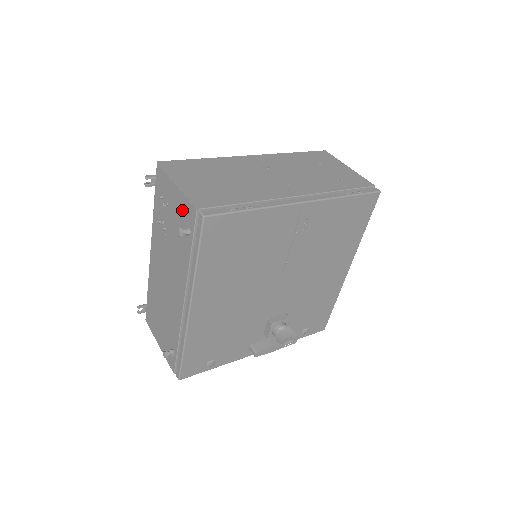
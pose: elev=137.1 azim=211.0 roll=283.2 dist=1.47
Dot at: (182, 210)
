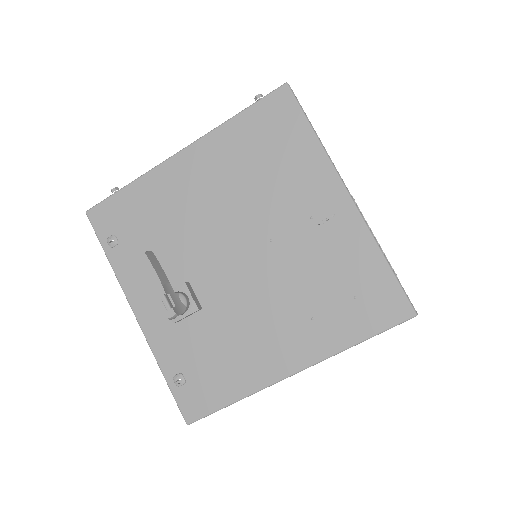
Dot at: occluded
